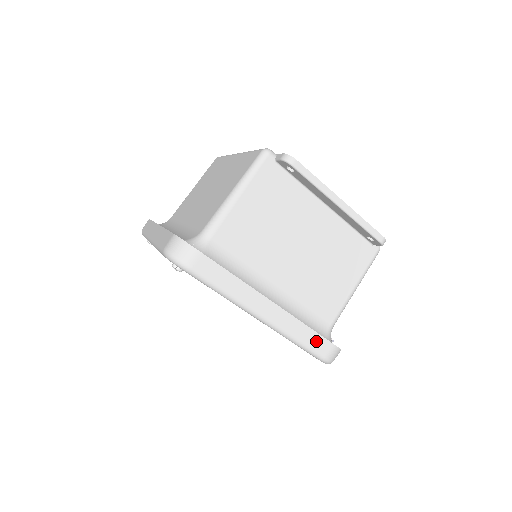
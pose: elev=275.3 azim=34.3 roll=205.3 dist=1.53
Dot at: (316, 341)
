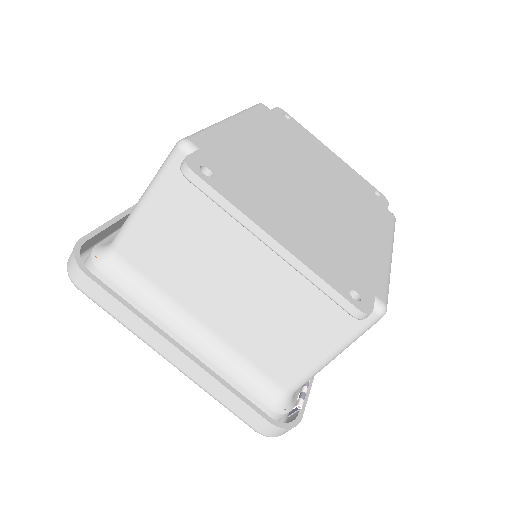
Dot at: (242, 409)
